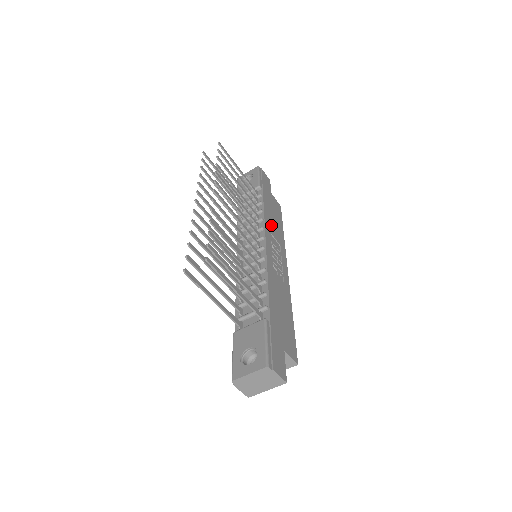
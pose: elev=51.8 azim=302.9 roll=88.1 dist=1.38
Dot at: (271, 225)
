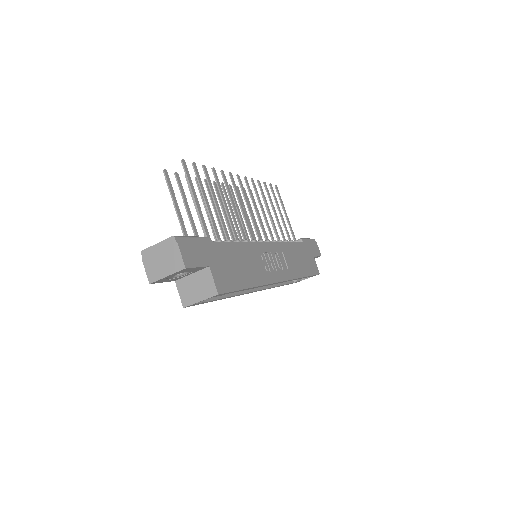
Dot at: (289, 253)
